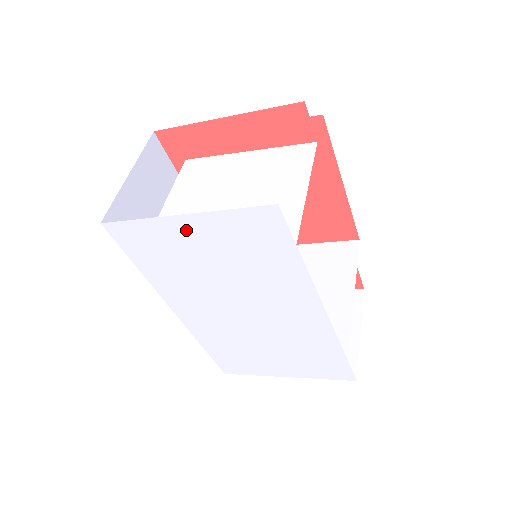
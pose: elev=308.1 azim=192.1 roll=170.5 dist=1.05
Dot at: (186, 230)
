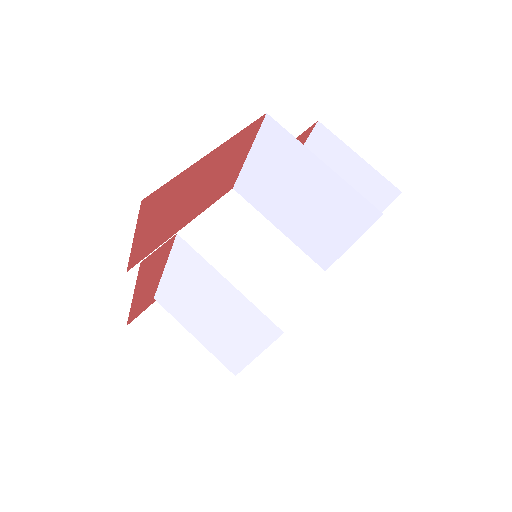
Dot at: occluded
